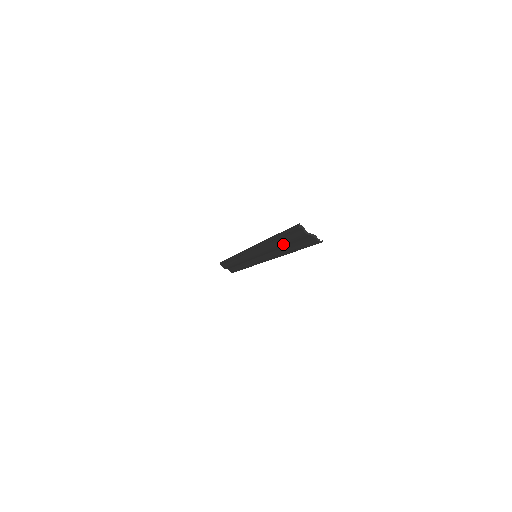
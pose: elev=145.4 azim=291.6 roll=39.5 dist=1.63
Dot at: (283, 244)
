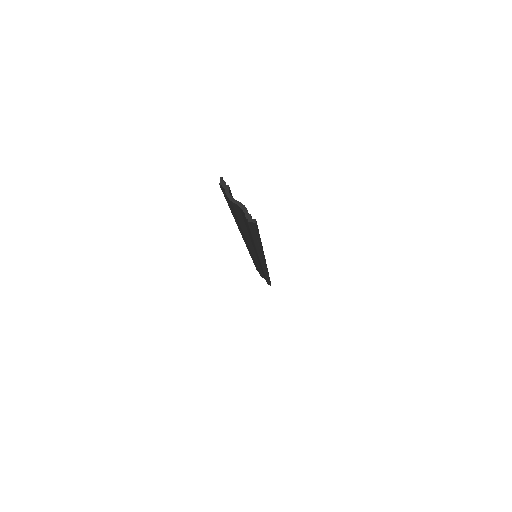
Dot at: (242, 228)
